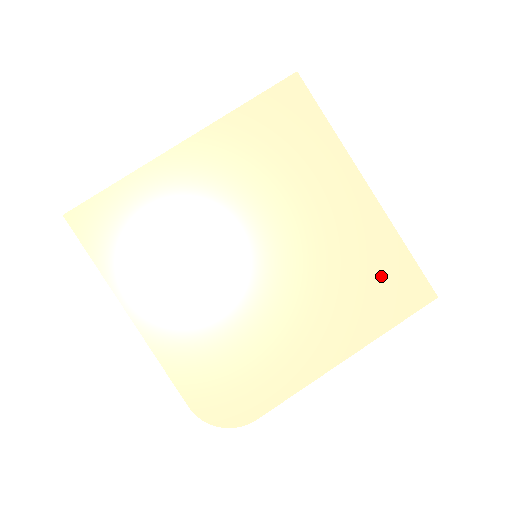
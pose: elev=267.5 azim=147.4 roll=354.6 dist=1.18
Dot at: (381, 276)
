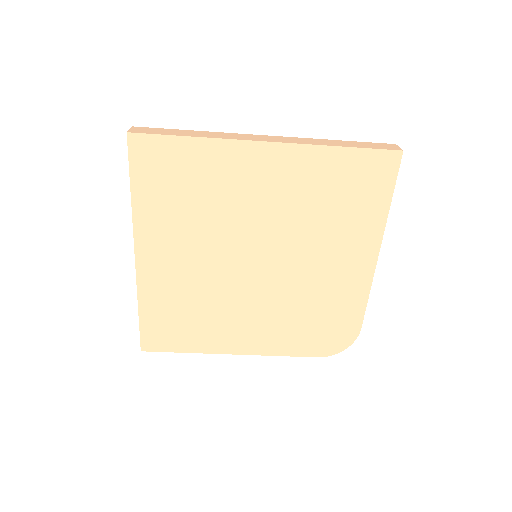
Dot at: (346, 185)
